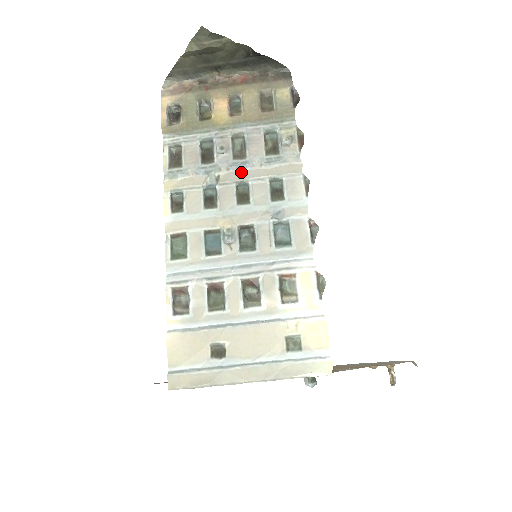
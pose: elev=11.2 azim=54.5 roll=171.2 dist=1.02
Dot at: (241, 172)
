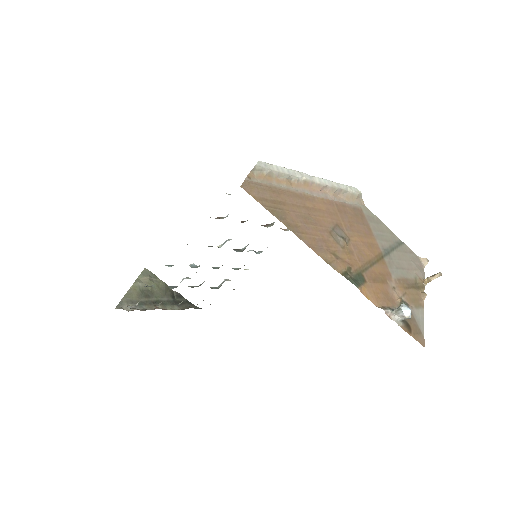
Dot at: occluded
